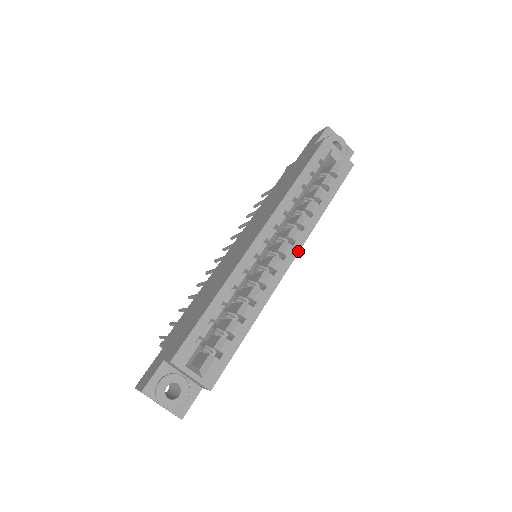
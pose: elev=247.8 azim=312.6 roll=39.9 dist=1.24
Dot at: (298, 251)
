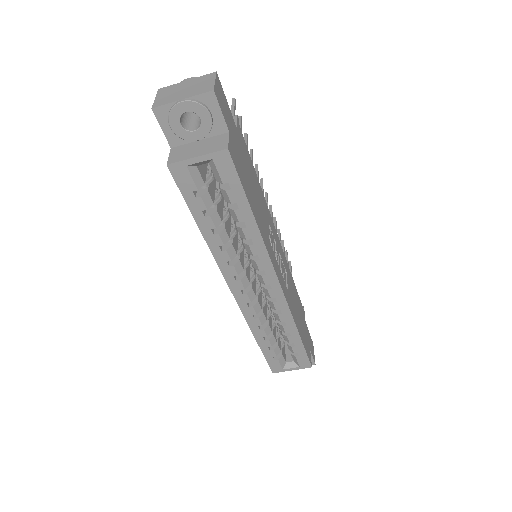
Dot at: (274, 273)
